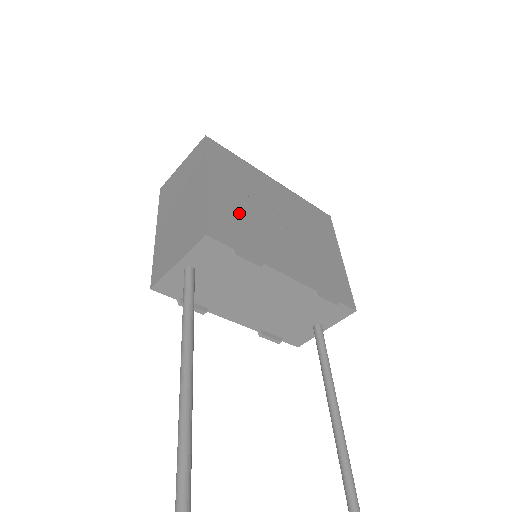
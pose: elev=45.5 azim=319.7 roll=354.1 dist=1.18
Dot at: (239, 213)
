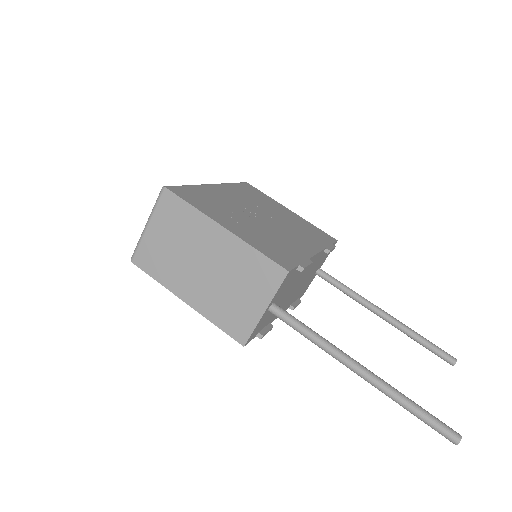
Dot at: (259, 235)
